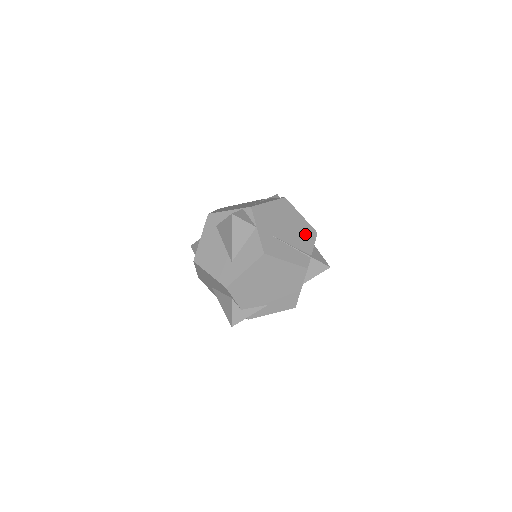
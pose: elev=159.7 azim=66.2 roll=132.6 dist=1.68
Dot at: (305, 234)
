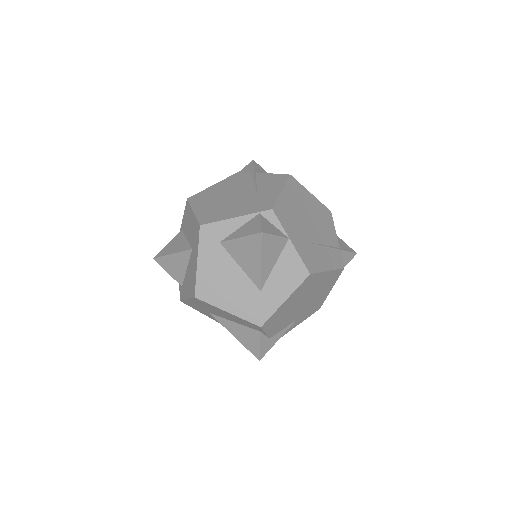
Dot at: (324, 220)
